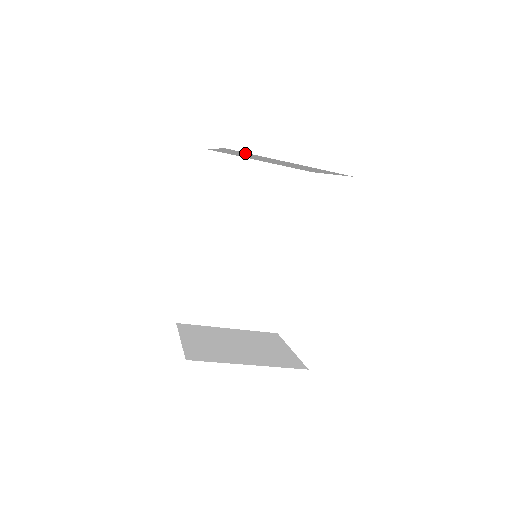
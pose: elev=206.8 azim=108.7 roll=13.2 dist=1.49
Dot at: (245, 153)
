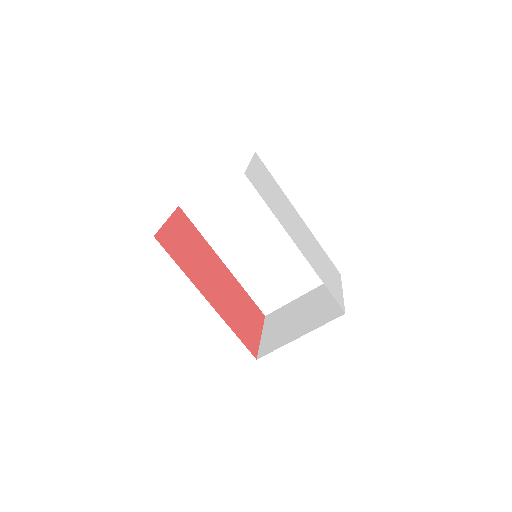
Dot at: occluded
